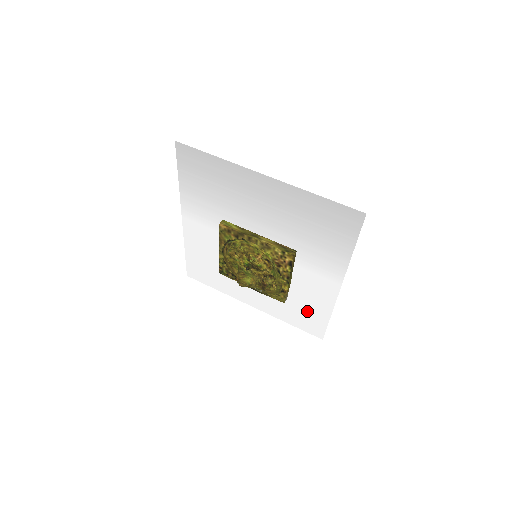
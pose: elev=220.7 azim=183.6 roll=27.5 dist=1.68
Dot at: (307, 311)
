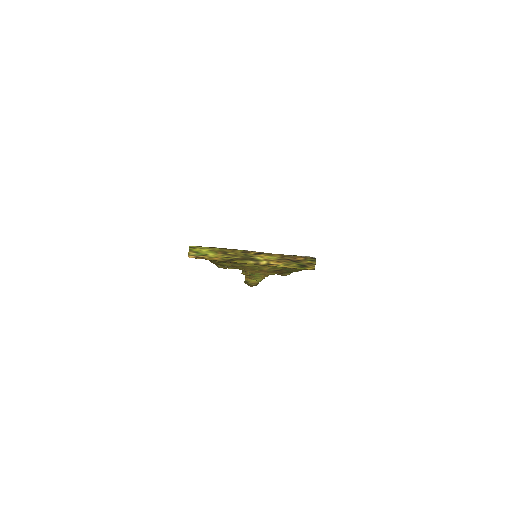
Dot at: occluded
